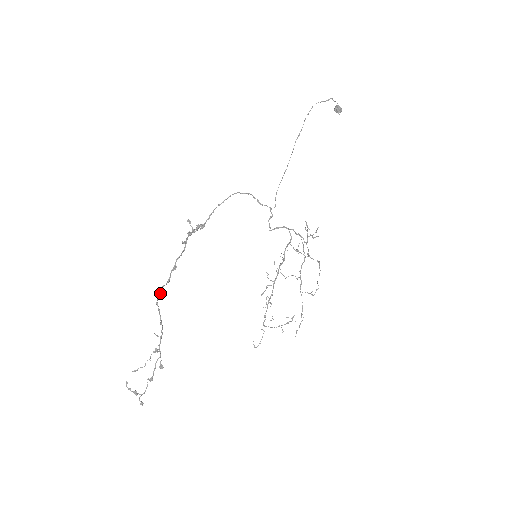
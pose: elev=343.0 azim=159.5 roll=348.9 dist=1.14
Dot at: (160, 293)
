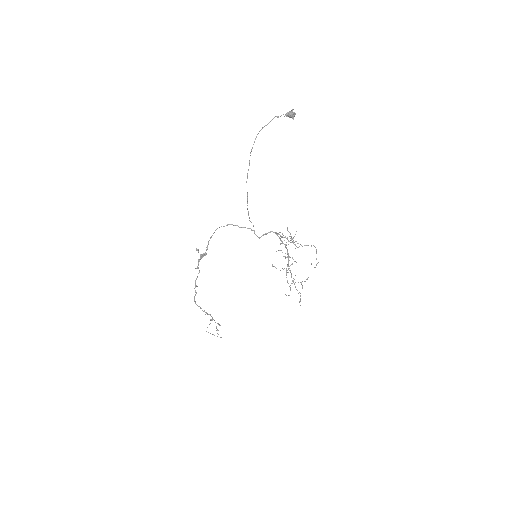
Dot at: occluded
